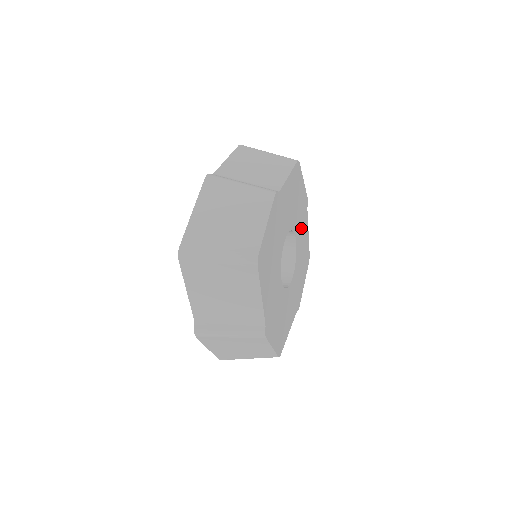
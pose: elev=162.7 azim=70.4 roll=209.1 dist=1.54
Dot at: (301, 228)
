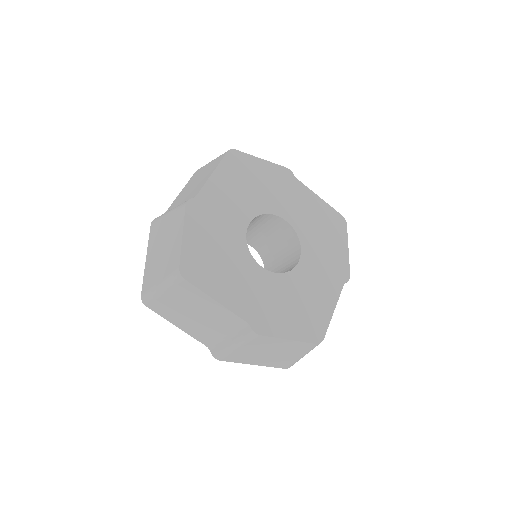
Dot at: (319, 273)
